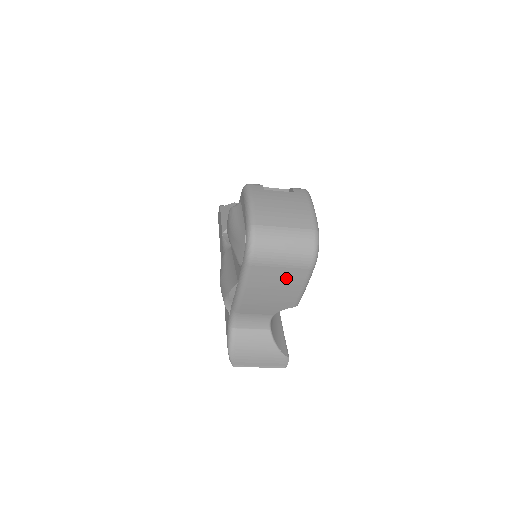
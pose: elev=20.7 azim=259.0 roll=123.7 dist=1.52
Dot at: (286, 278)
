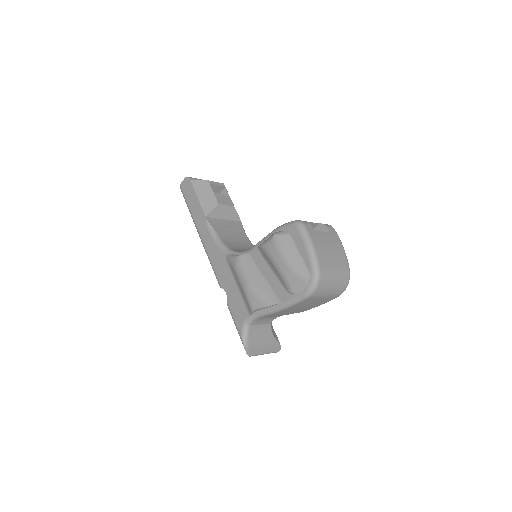
Dot at: (318, 302)
